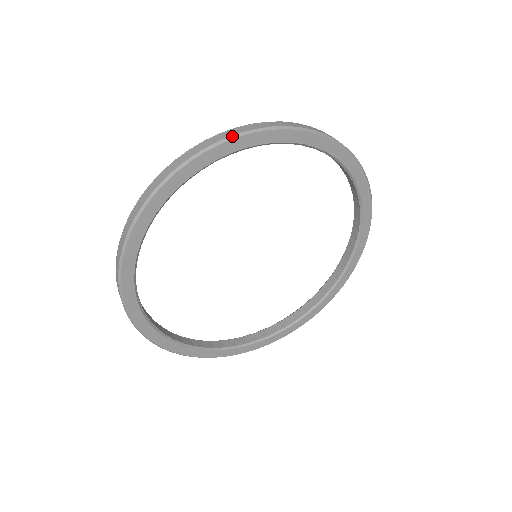
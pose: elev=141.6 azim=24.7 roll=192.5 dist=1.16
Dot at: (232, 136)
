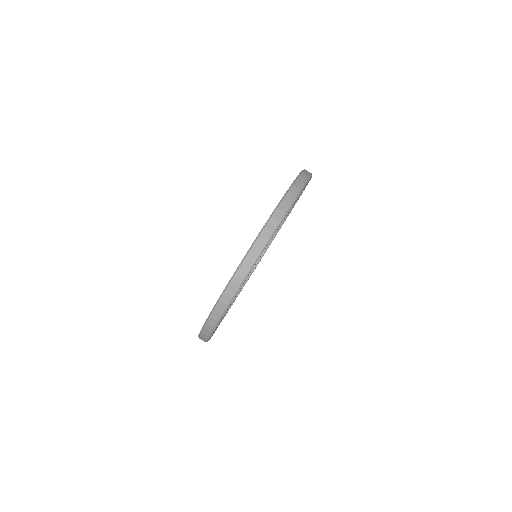
Dot at: (303, 188)
